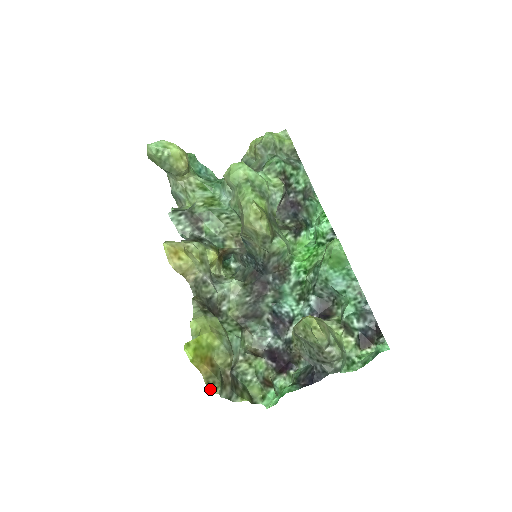
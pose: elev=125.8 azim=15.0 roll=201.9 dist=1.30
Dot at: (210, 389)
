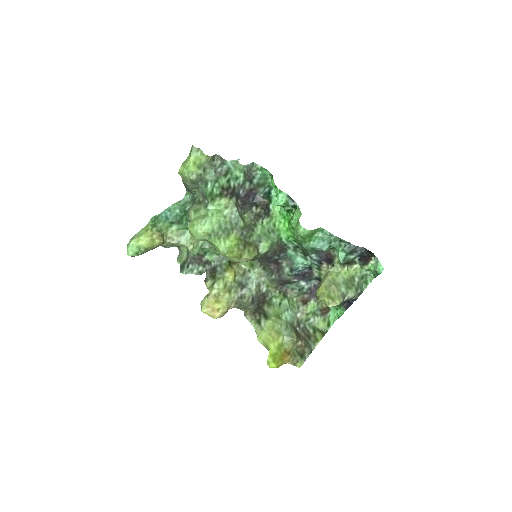
Dot at: (298, 366)
